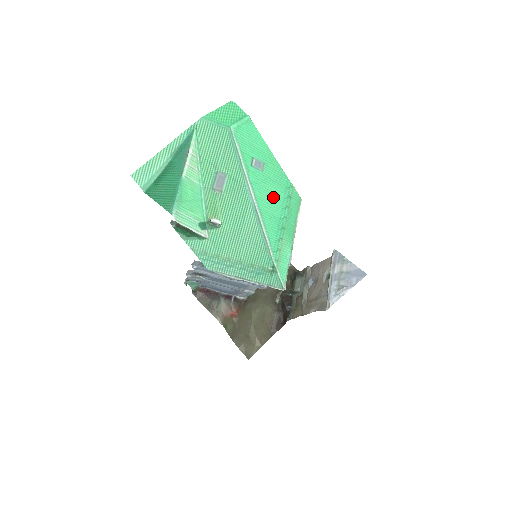
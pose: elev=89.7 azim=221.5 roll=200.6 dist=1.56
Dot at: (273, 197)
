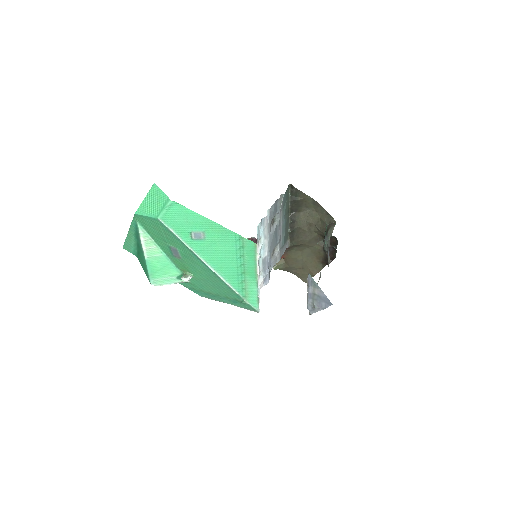
Dot at: (224, 254)
